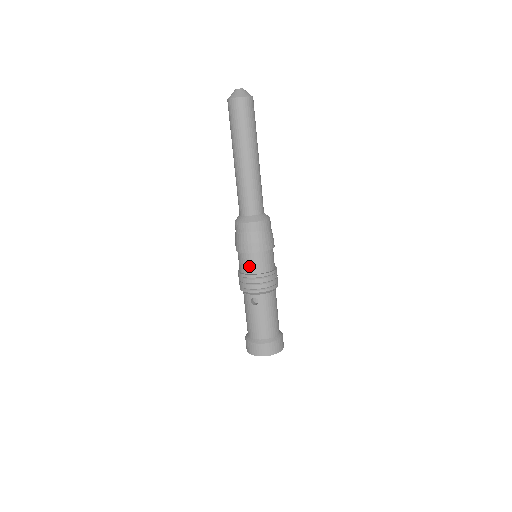
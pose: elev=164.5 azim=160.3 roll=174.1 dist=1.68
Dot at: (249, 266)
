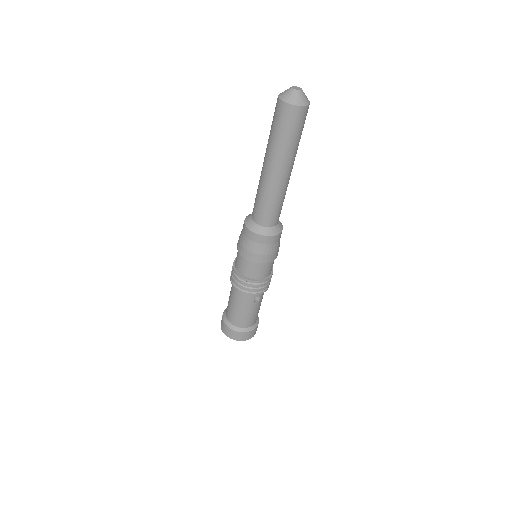
Dot at: (264, 272)
